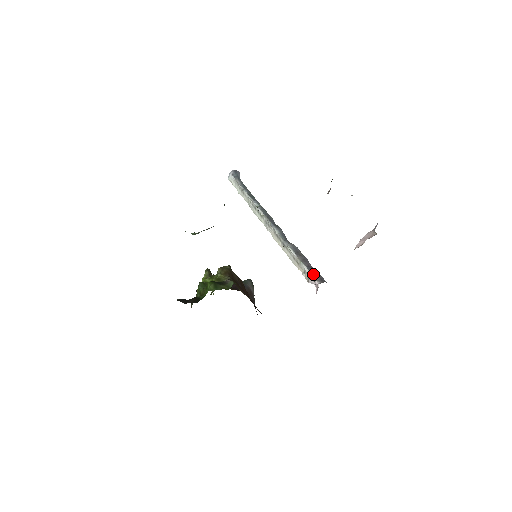
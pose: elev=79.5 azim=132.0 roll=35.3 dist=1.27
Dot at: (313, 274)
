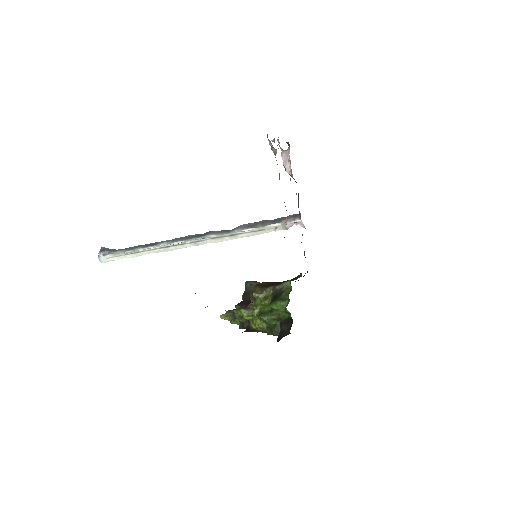
Dot at: occluded
